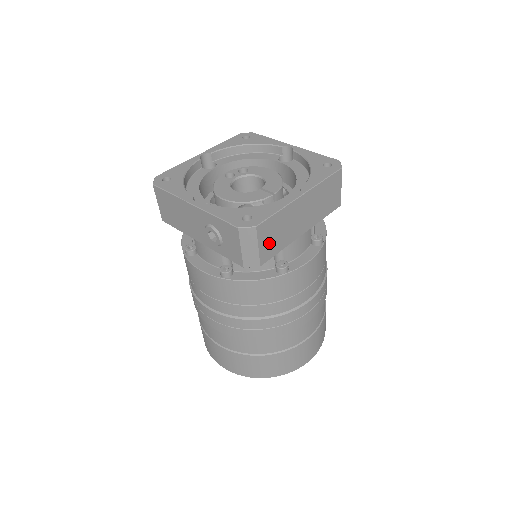
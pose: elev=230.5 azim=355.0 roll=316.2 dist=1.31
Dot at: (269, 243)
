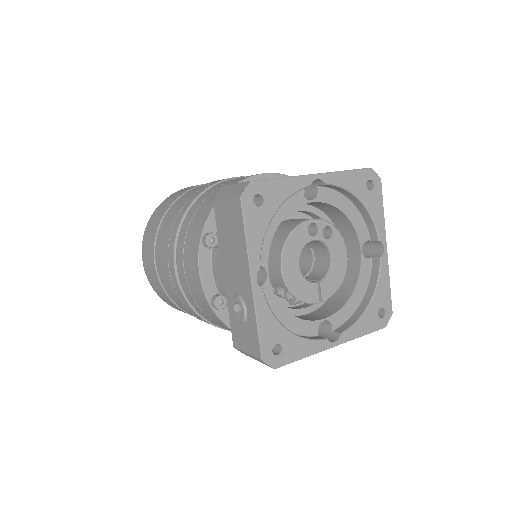
Dot at: occluded
